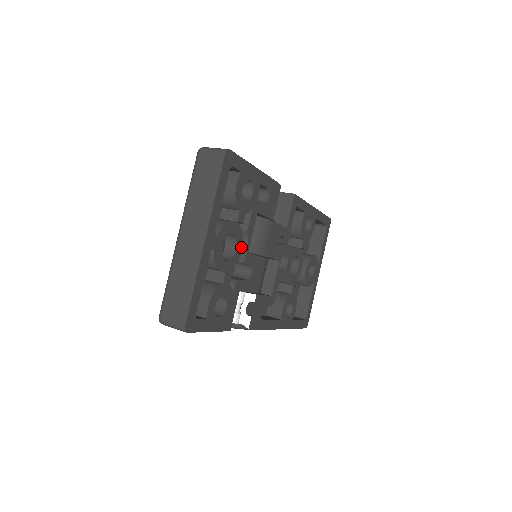
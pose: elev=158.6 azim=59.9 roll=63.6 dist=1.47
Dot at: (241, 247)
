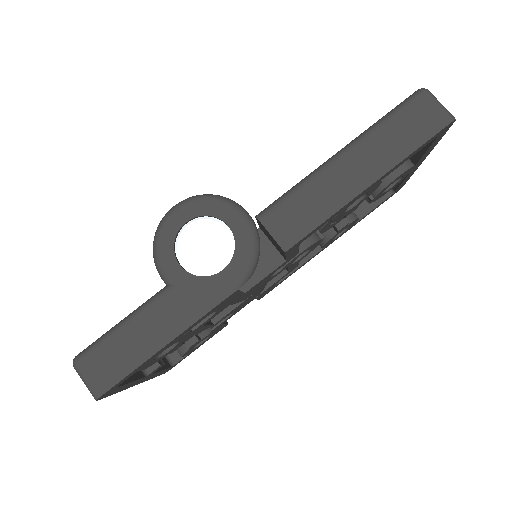
Dot at: occluded
